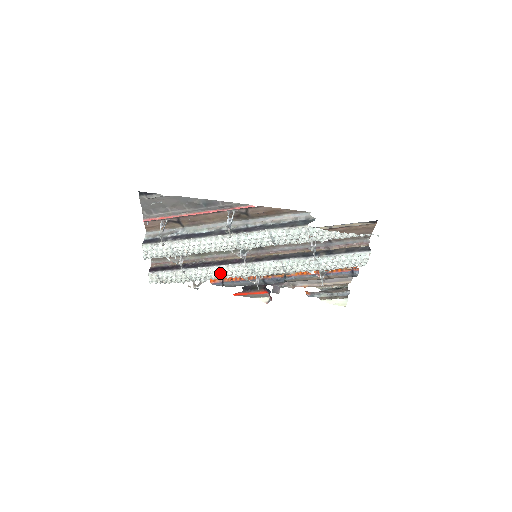
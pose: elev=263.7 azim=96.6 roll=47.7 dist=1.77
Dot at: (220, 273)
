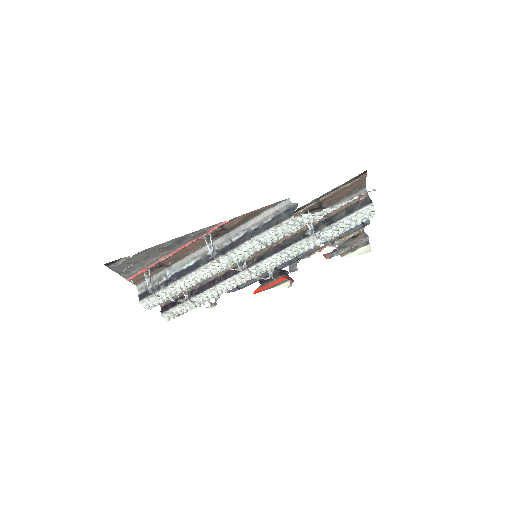
Dot at: (229, 286)
